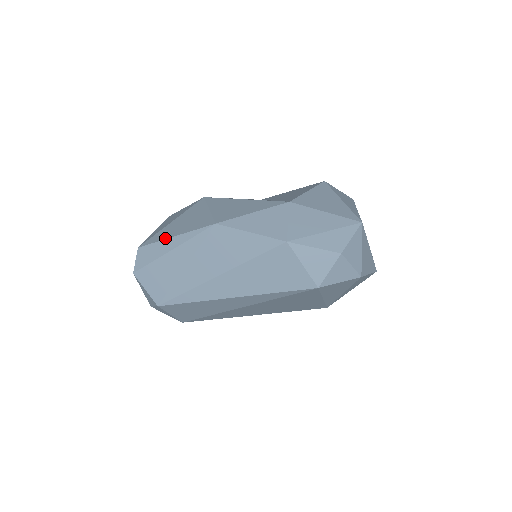
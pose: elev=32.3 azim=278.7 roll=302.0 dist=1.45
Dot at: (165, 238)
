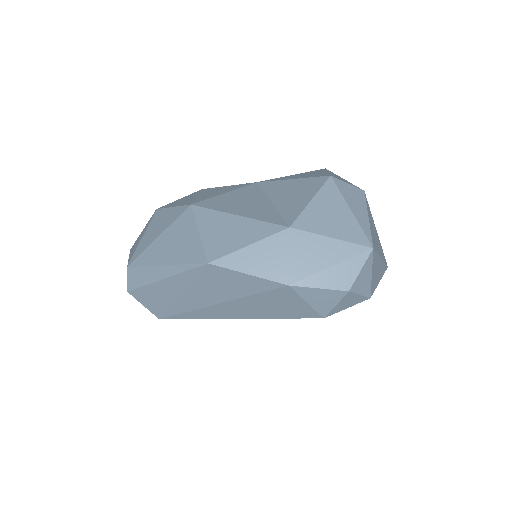
Dot at: (154, 264)
